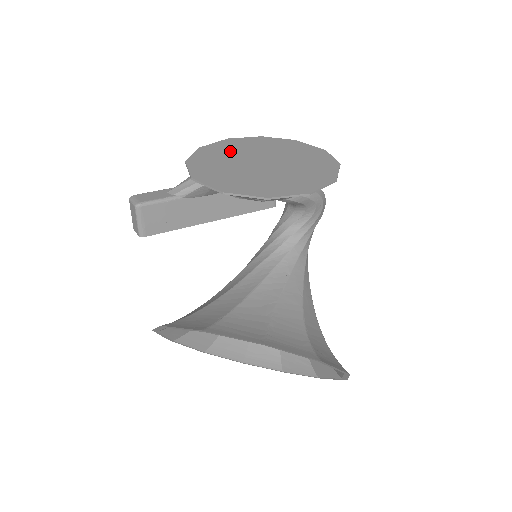
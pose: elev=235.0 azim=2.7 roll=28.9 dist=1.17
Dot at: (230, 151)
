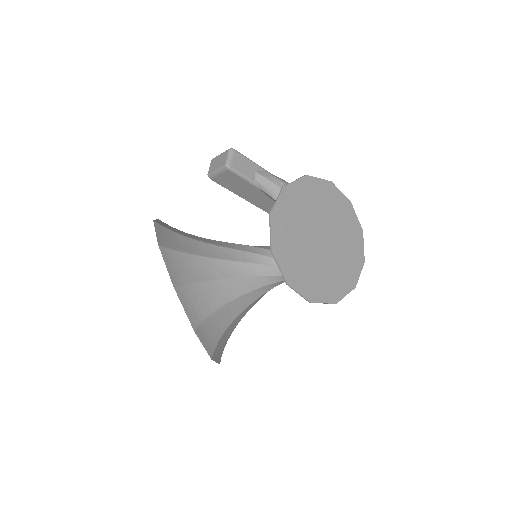
Dot at: (318, 202)
